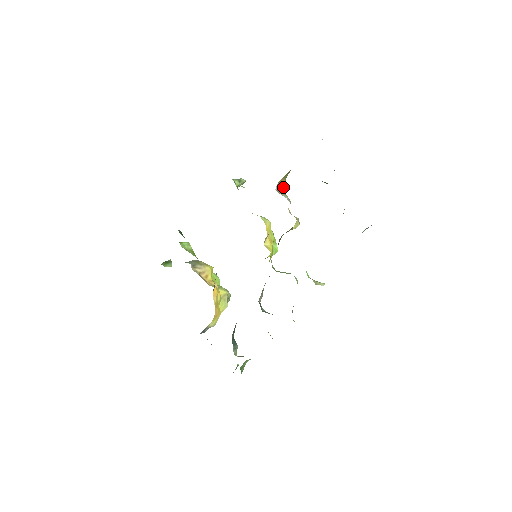
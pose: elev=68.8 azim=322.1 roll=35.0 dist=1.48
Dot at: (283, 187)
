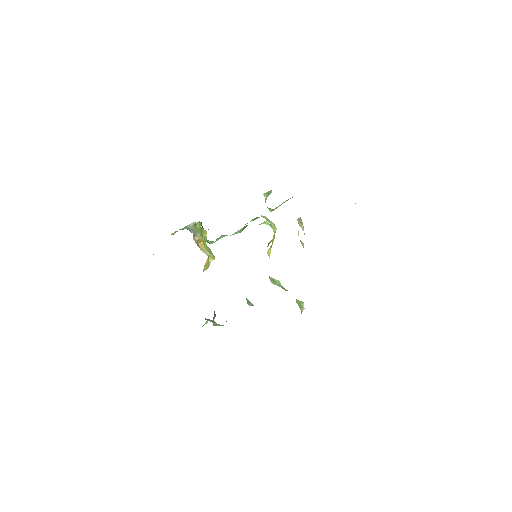
Dot at: occluded
